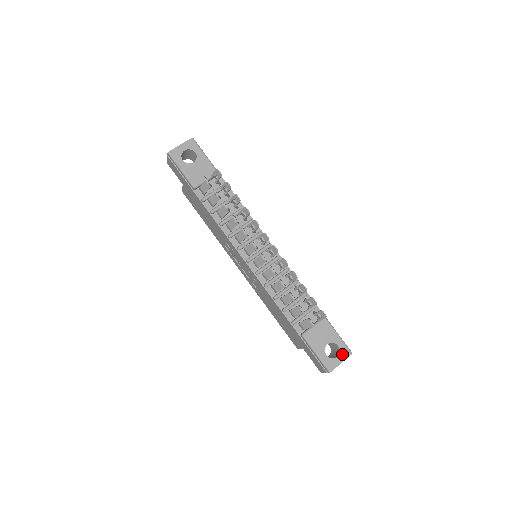
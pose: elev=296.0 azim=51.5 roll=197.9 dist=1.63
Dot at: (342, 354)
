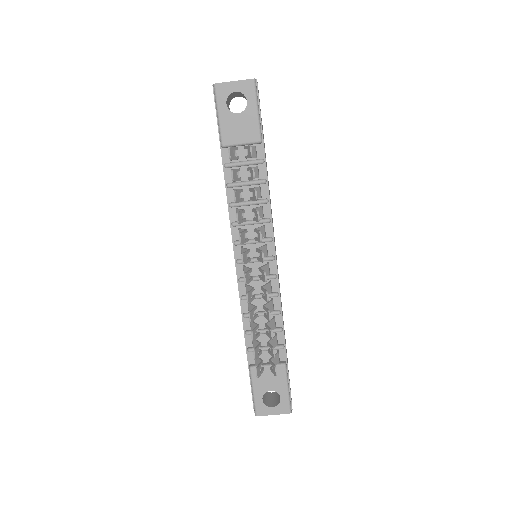
Dot at: (279, 408)
